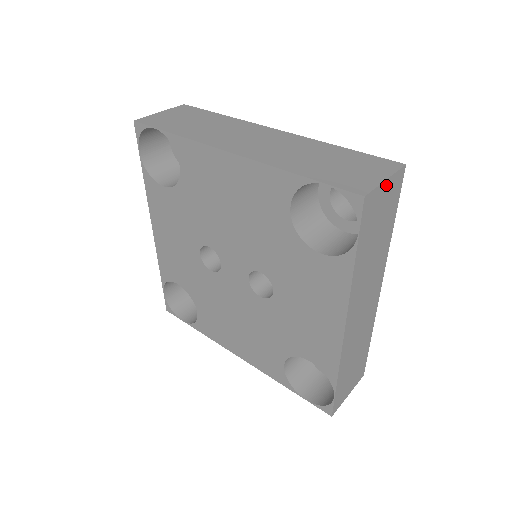
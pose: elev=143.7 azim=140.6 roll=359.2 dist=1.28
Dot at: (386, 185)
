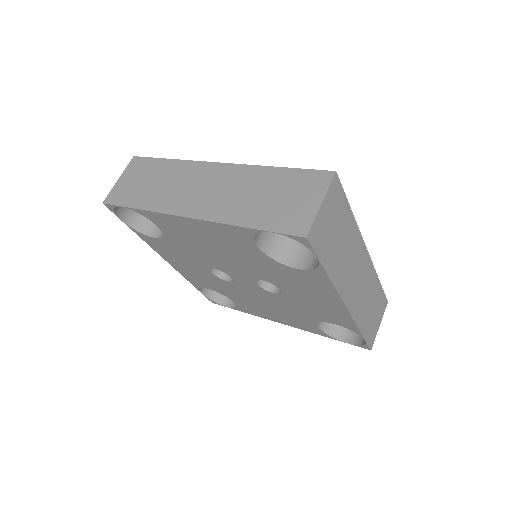
Dot at: (324, 206)
